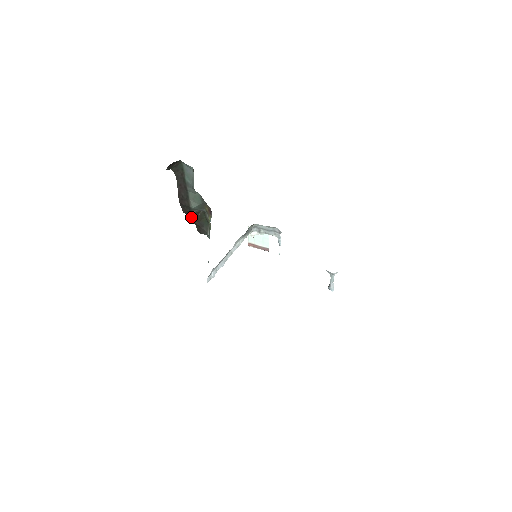
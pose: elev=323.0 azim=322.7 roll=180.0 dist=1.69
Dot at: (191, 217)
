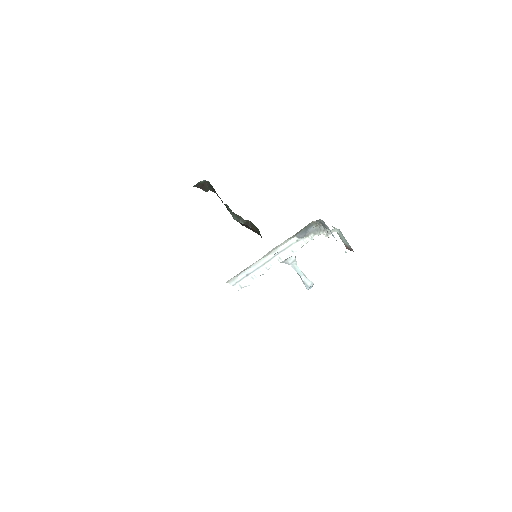
Dot at: (250, 229)
